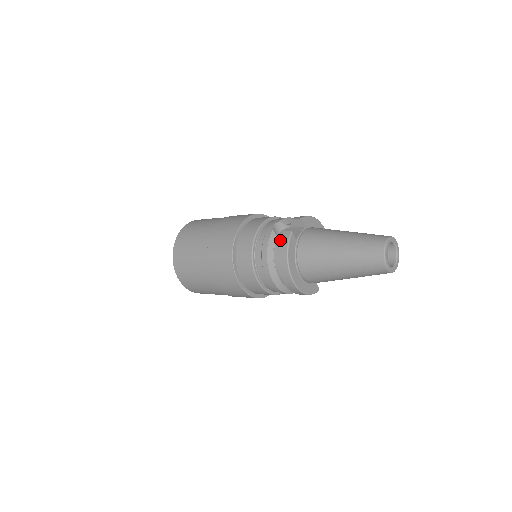
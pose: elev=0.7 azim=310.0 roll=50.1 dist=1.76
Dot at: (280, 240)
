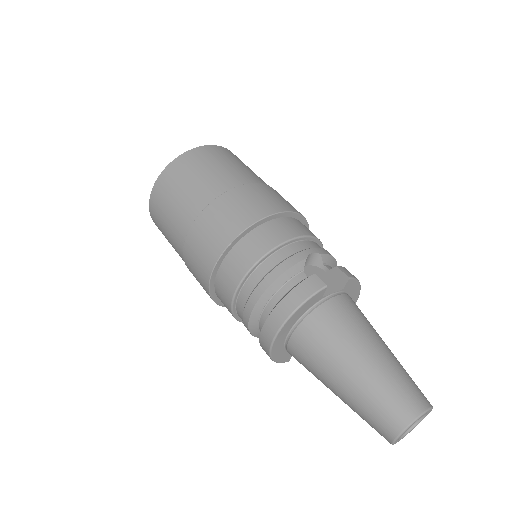
Dot at: (304, 282)
